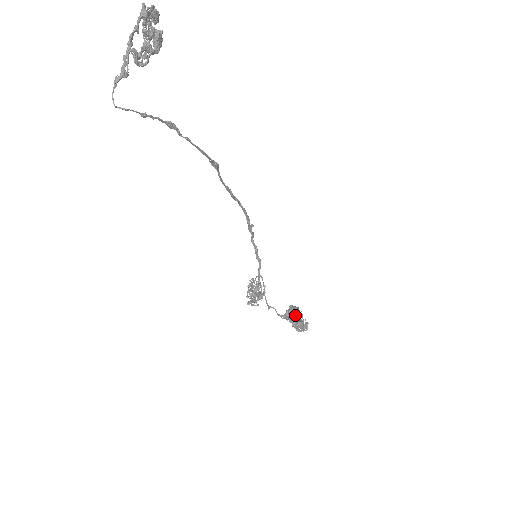
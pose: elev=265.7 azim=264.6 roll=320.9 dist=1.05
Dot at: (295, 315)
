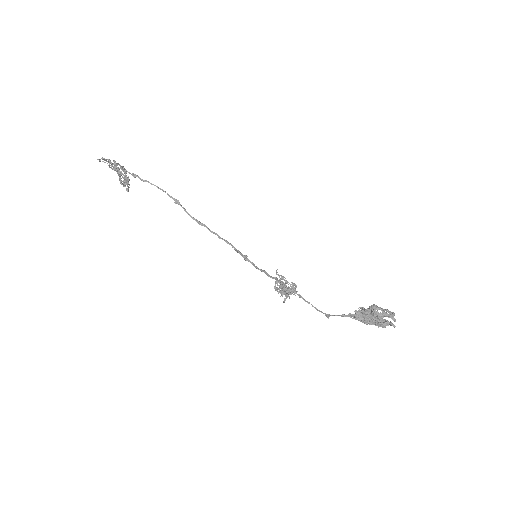
Dot at: occluded
